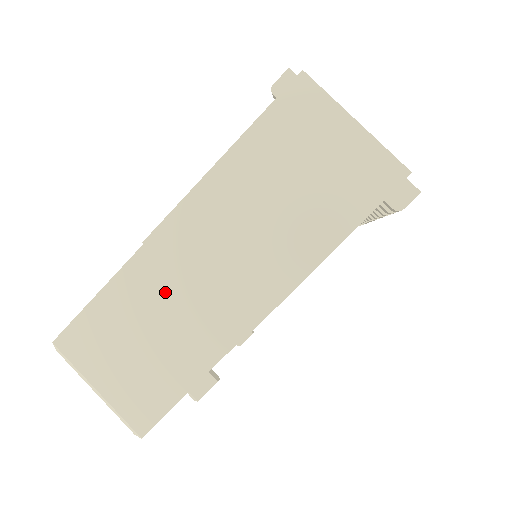
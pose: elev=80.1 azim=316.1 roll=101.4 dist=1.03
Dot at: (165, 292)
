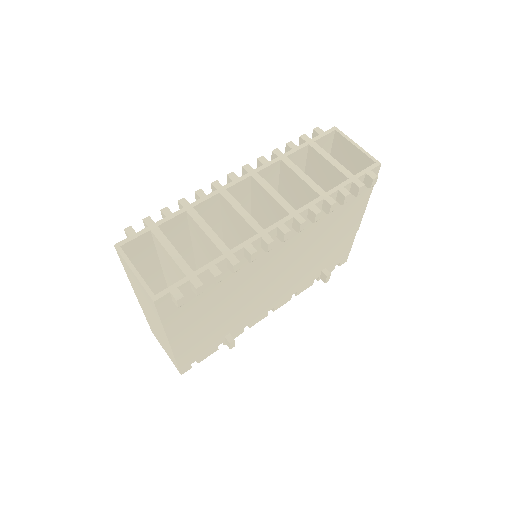
Dot at: (153, 325)
